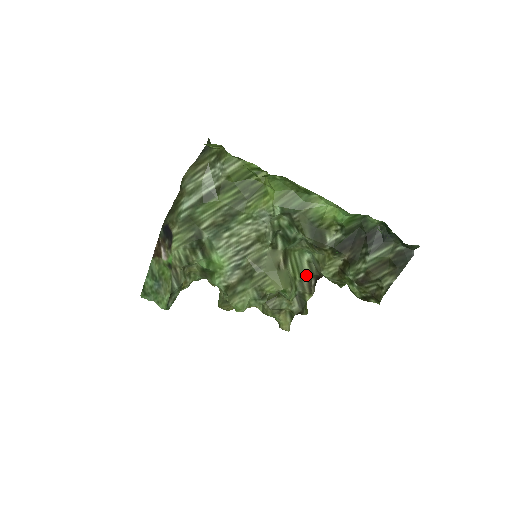
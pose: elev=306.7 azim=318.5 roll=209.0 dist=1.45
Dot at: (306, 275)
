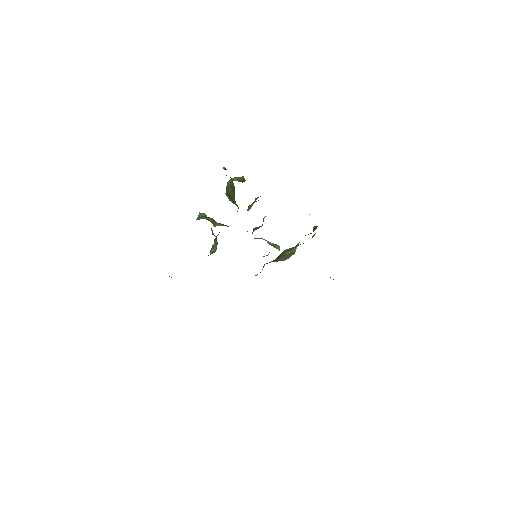
Dot at: occluded
